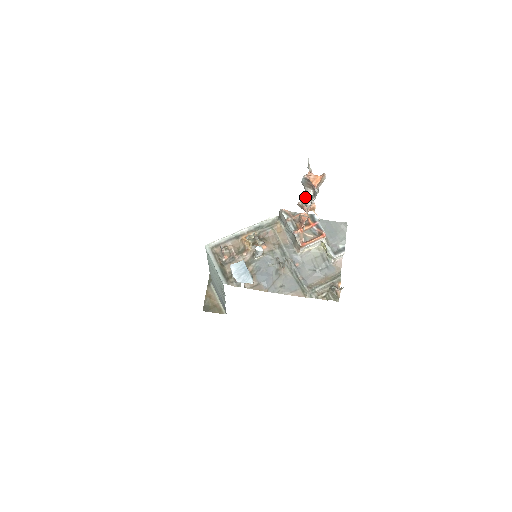
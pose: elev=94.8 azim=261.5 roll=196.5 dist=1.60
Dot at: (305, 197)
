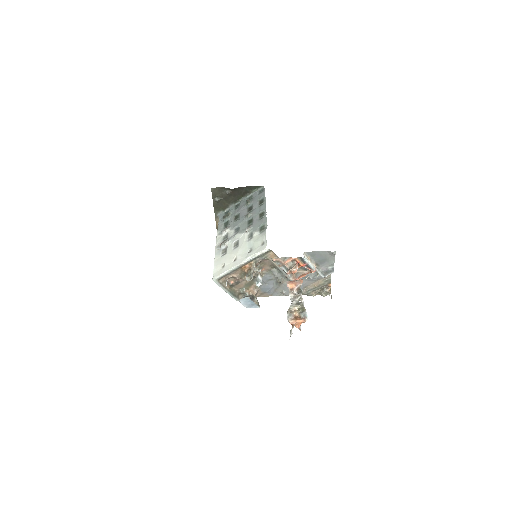
Dot at: occluded
